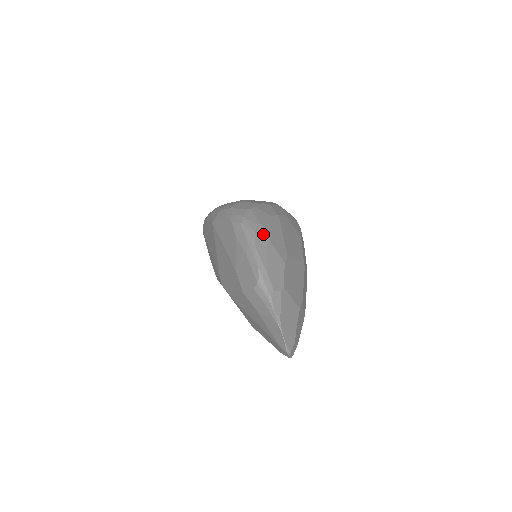
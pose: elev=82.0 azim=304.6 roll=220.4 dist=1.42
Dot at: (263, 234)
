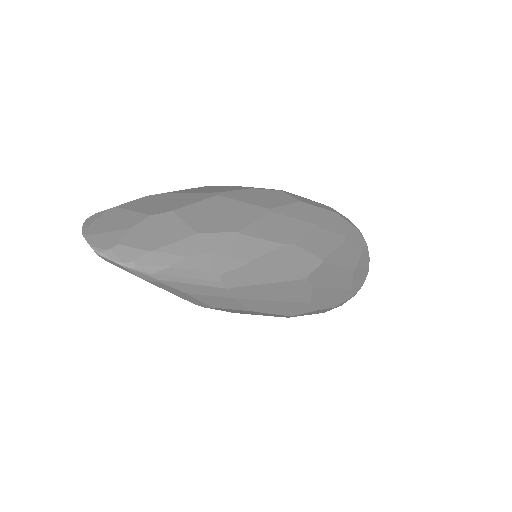
Dot at: occluded
